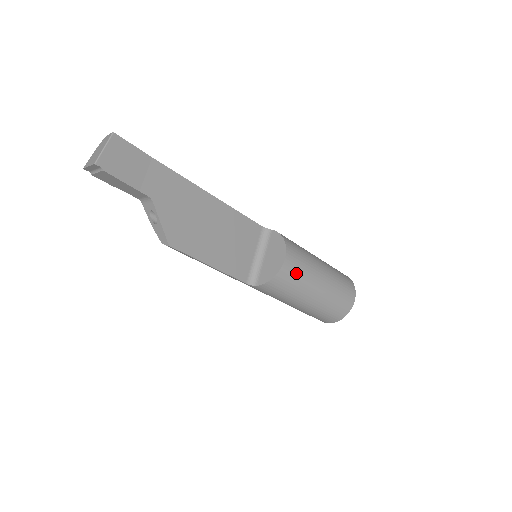
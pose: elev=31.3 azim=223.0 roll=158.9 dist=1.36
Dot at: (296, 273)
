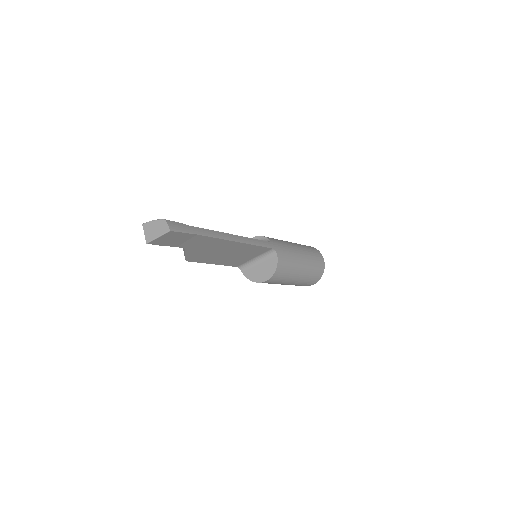
Dot at: (270, 283)
